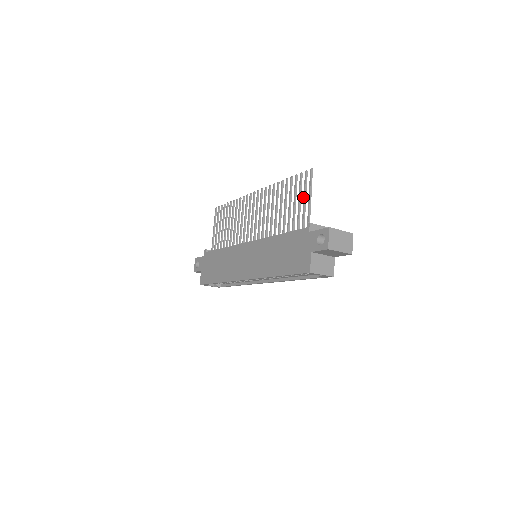
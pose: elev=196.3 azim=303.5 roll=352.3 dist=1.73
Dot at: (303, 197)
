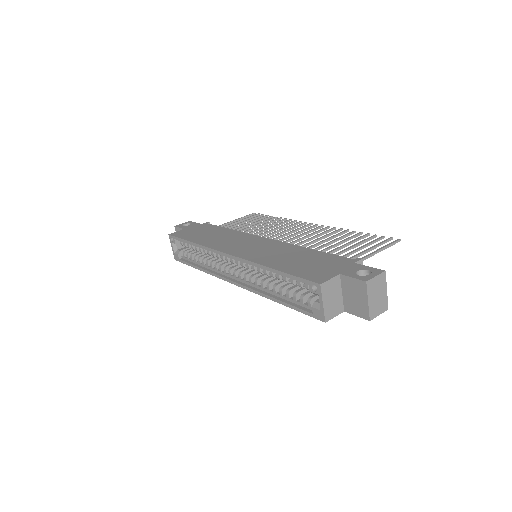
Dot at: occluded
